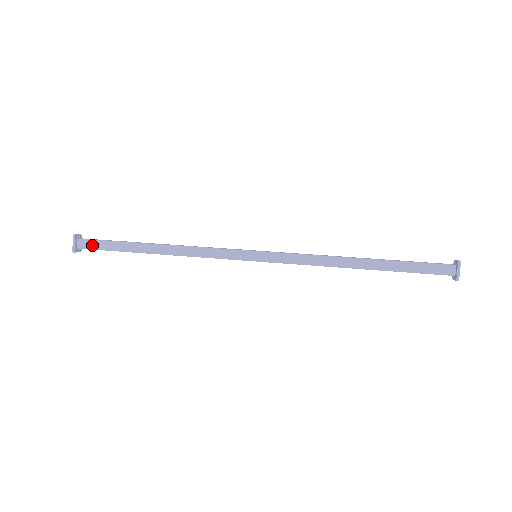
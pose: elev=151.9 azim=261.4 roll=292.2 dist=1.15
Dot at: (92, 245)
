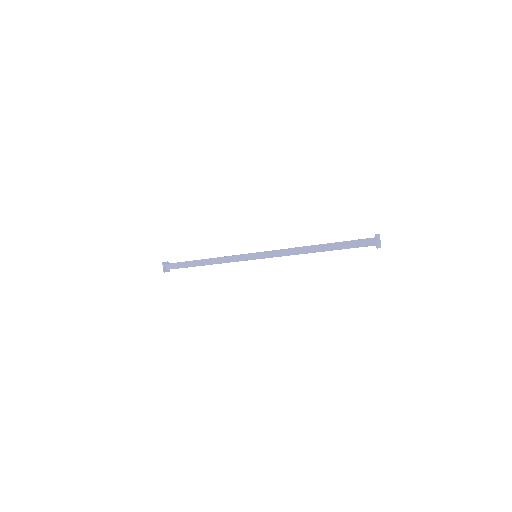
Dot at: (173, 266)
